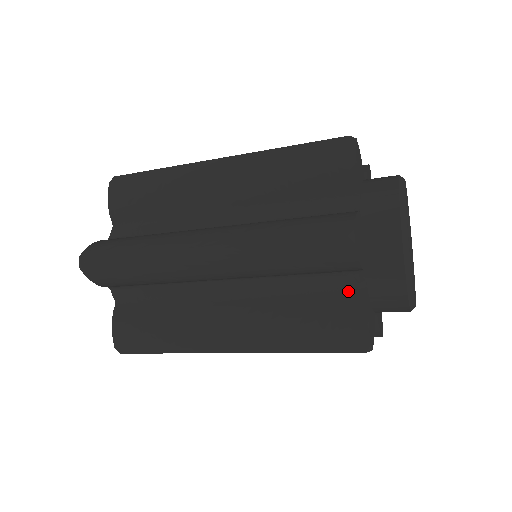
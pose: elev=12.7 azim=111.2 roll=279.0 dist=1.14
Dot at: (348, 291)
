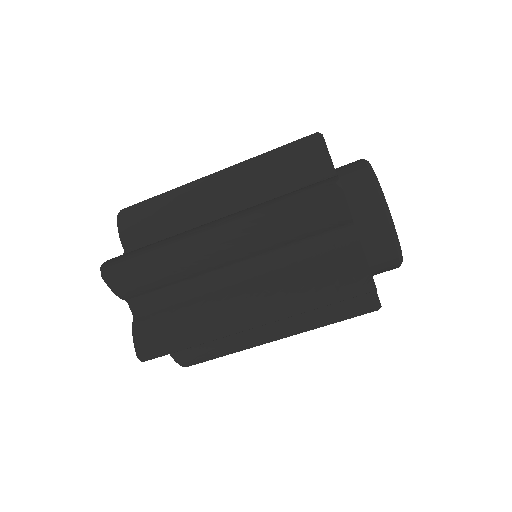
Dot at: occluded
